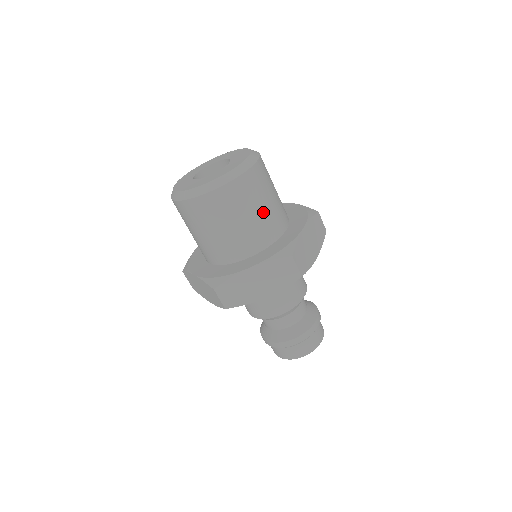
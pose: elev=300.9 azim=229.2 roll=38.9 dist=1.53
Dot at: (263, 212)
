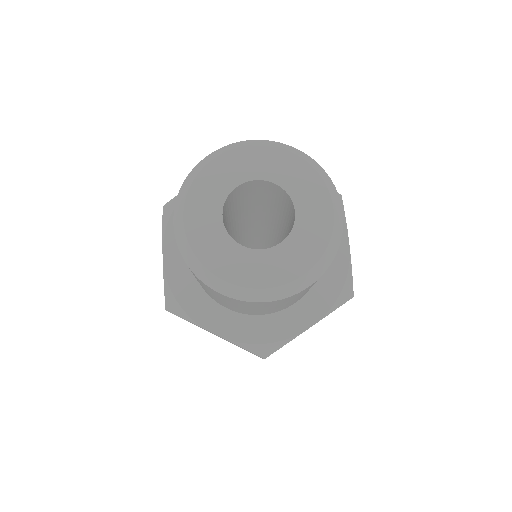
Dot at: (274, 308)
